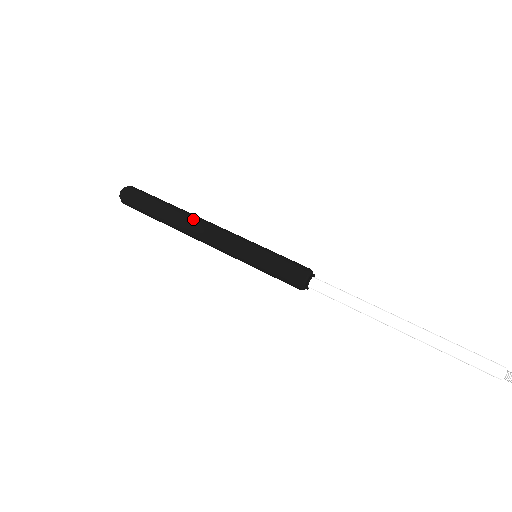
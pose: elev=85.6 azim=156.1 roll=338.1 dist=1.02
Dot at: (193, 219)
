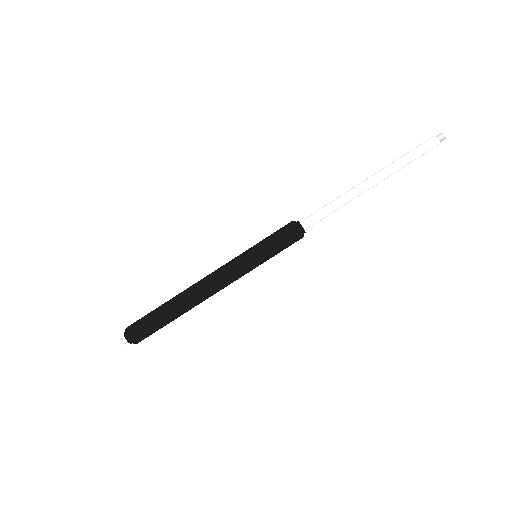
Dot at: (195, 288)
